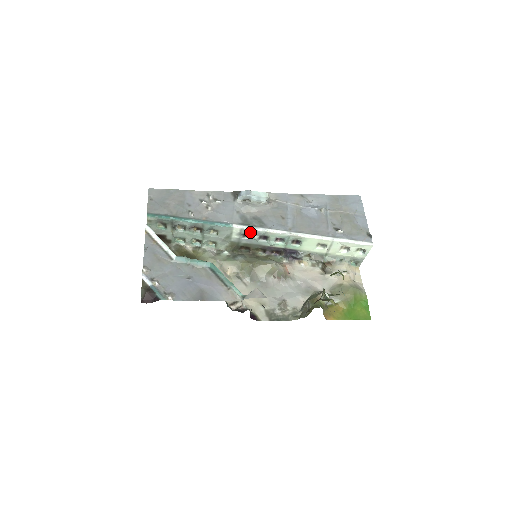
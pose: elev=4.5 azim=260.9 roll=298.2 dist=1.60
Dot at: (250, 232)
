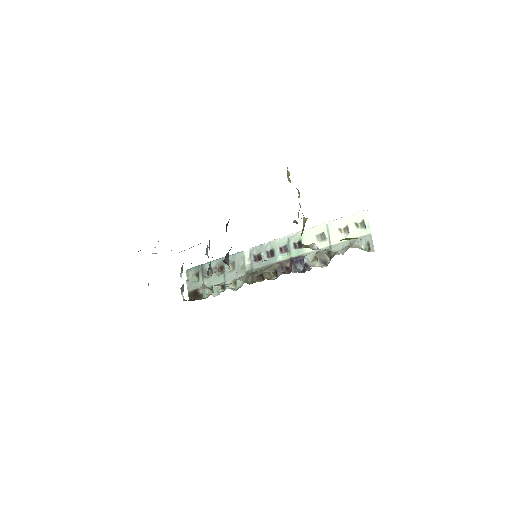
Dot at: (258, 251)
